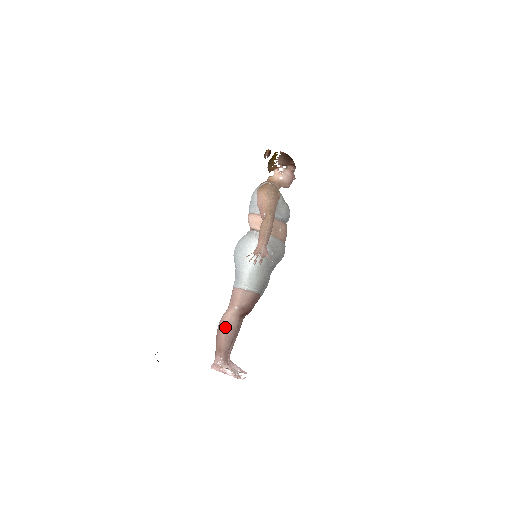
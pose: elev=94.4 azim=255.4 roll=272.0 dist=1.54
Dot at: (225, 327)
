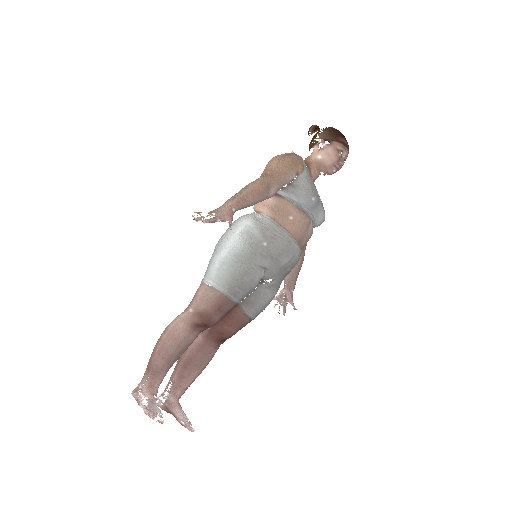
Dot at: (166, 334)
